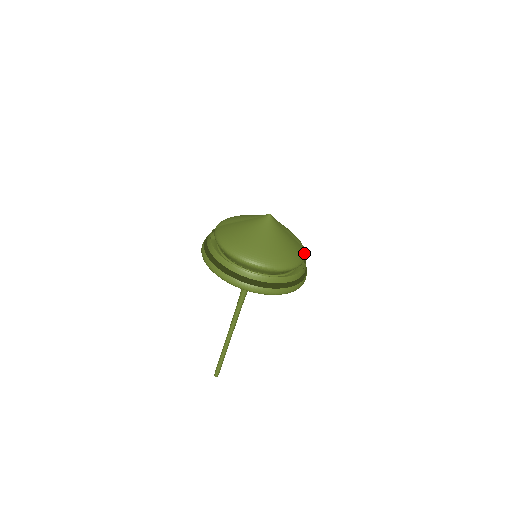
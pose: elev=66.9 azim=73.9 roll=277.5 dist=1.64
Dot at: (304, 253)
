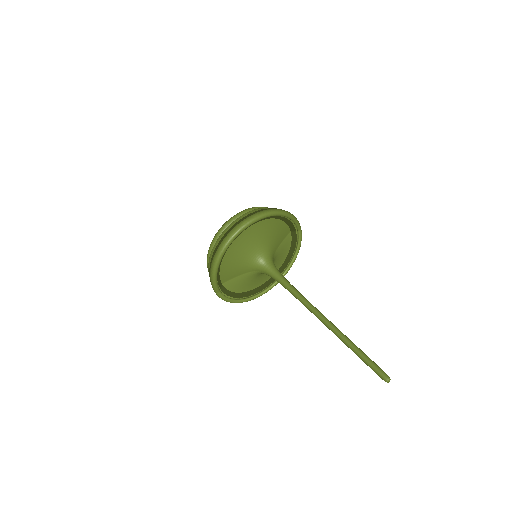
Dot at: occluded
